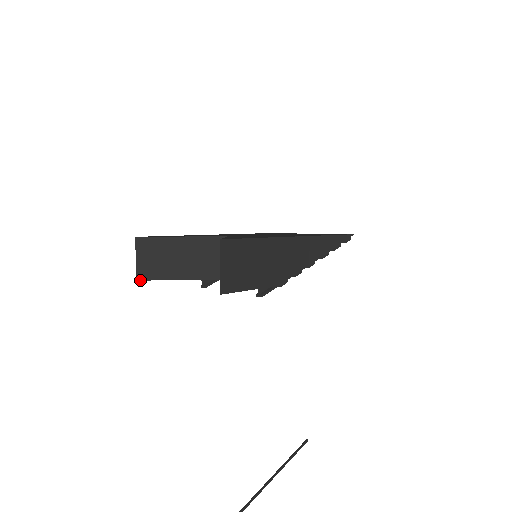
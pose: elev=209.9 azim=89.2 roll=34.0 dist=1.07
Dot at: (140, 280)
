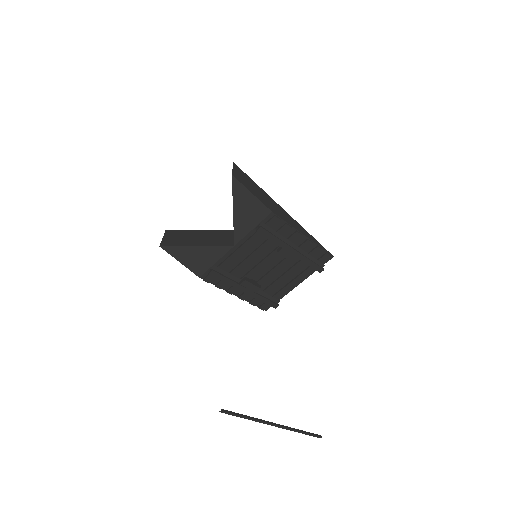
Dot at: (162, 246)
